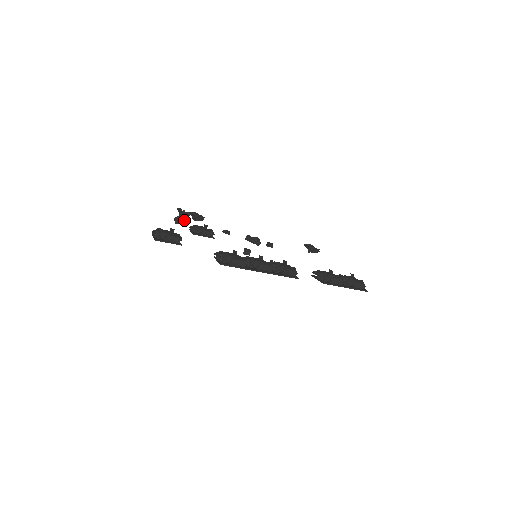
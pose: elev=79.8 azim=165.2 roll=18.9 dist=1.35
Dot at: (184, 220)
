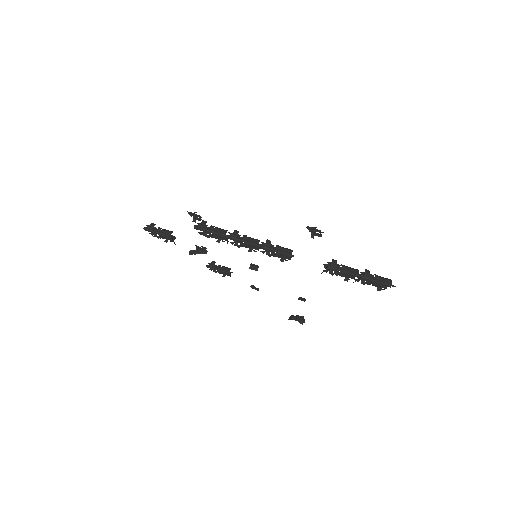
Dot at: (199, 252)
